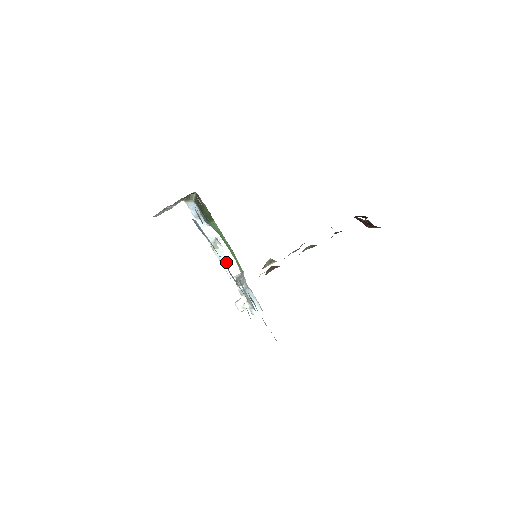
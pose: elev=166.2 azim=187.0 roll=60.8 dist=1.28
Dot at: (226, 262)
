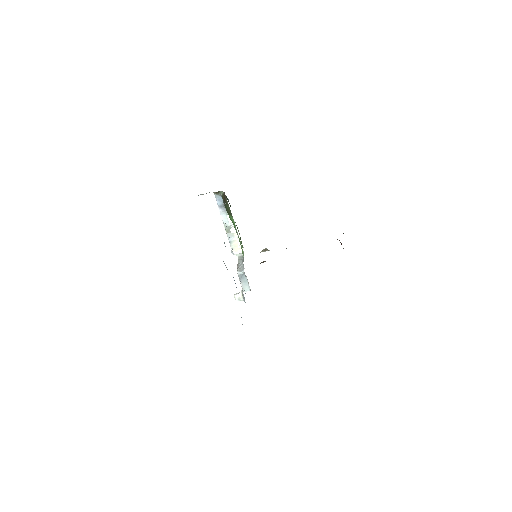
Dot at: (233, 243)
